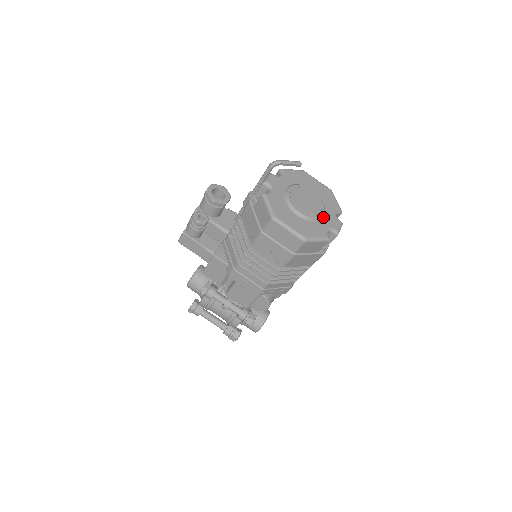
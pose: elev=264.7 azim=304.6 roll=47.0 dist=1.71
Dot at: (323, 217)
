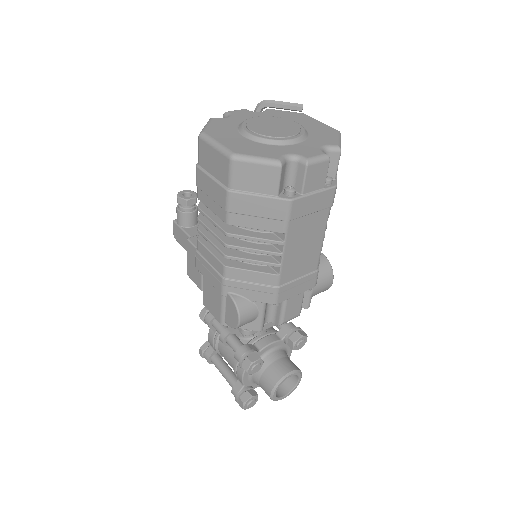
Dot at: (292, 145)
